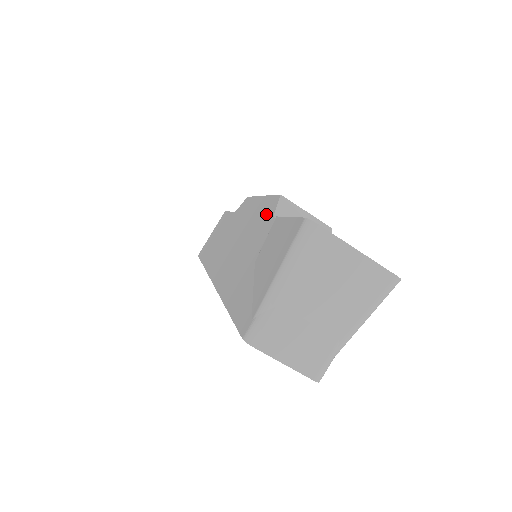
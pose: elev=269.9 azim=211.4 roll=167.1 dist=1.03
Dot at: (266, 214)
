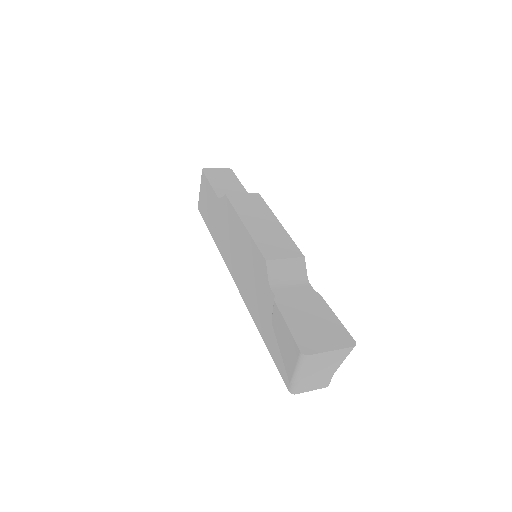
Dot at: (260, 269)
